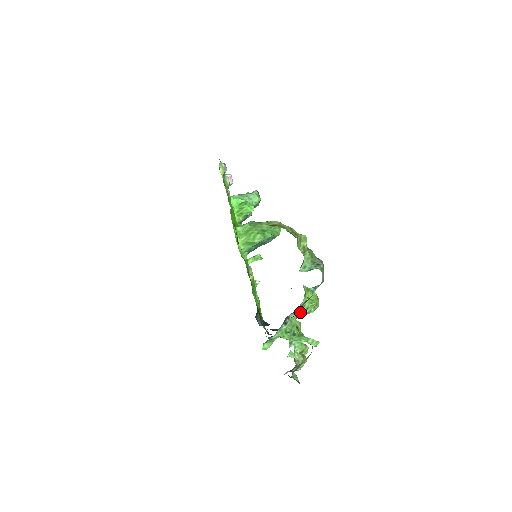
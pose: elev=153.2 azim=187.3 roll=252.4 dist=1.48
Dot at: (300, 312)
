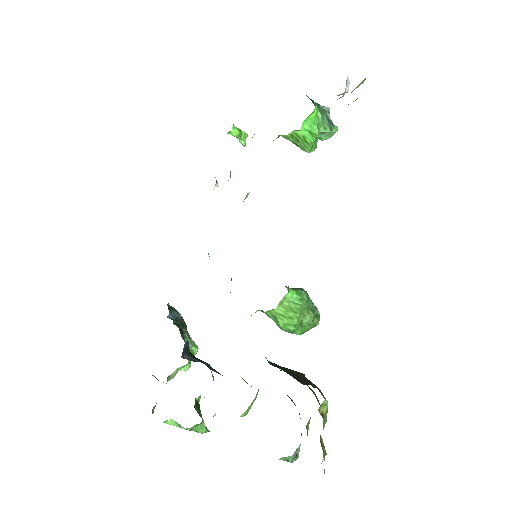
Dot at: occluded
